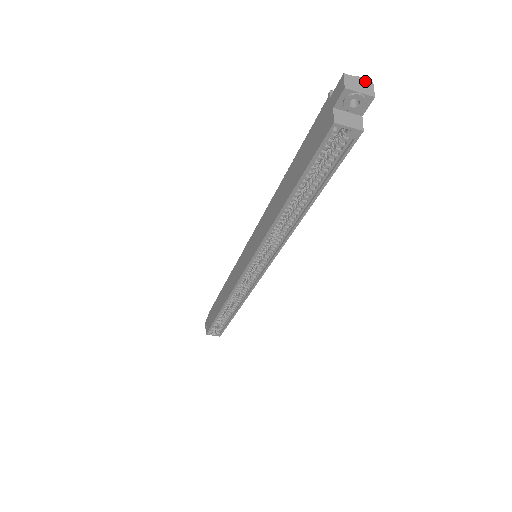
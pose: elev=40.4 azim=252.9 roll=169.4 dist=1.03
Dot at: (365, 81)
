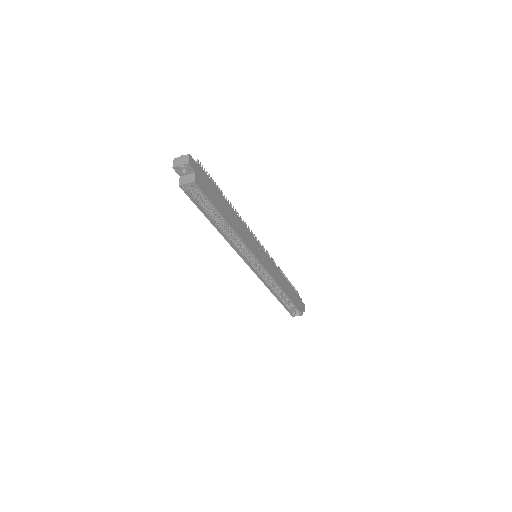
Dot at: (185, 156)
